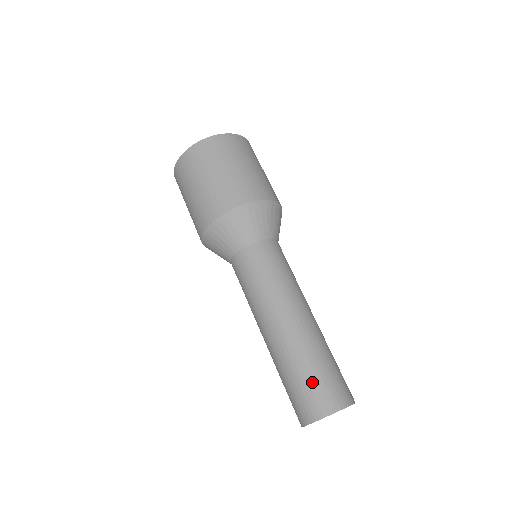
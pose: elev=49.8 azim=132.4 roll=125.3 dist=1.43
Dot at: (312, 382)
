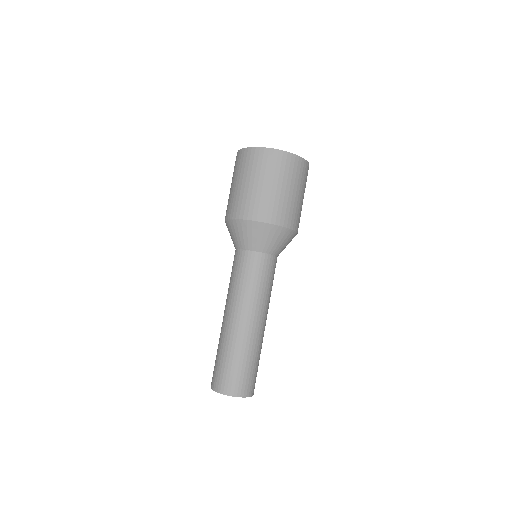
Dot at: (217, 365)
